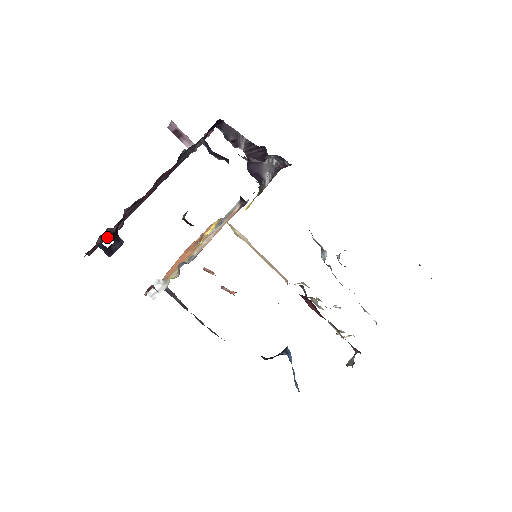
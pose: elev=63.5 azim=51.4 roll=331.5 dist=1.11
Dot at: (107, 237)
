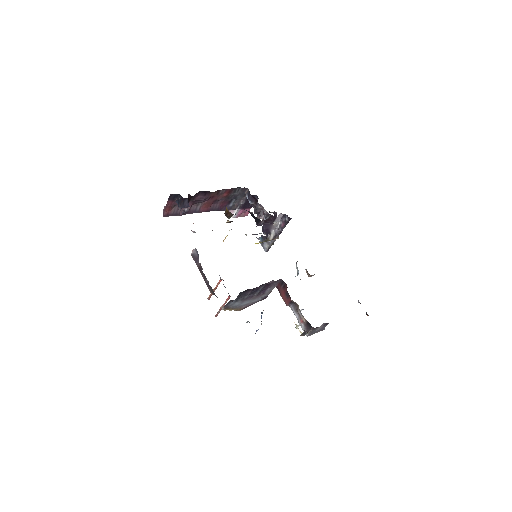
Dot at: (176, 214)
